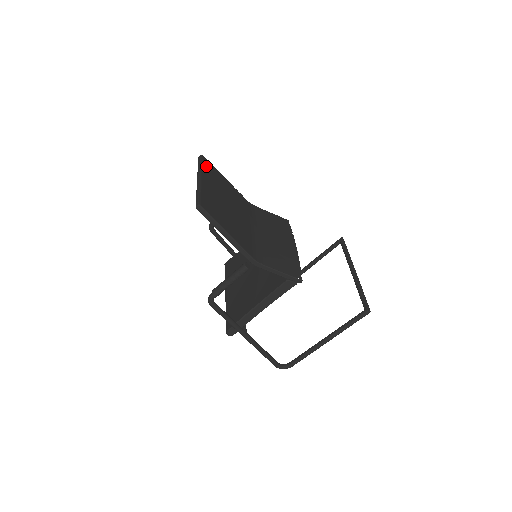
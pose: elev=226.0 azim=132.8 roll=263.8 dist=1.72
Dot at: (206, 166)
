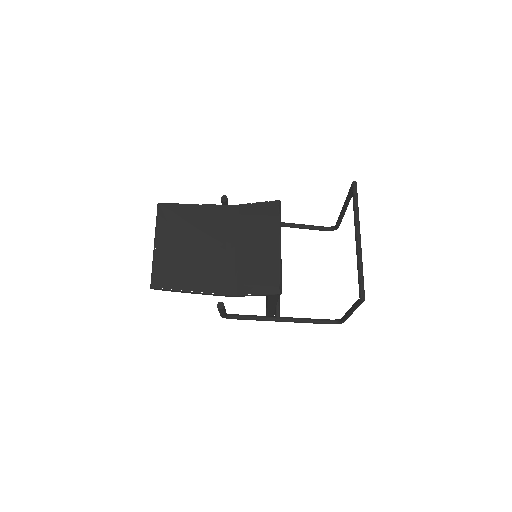
Dot at: (163, 217)
